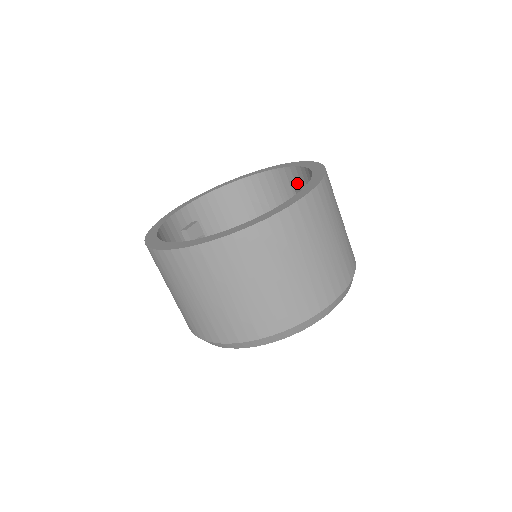
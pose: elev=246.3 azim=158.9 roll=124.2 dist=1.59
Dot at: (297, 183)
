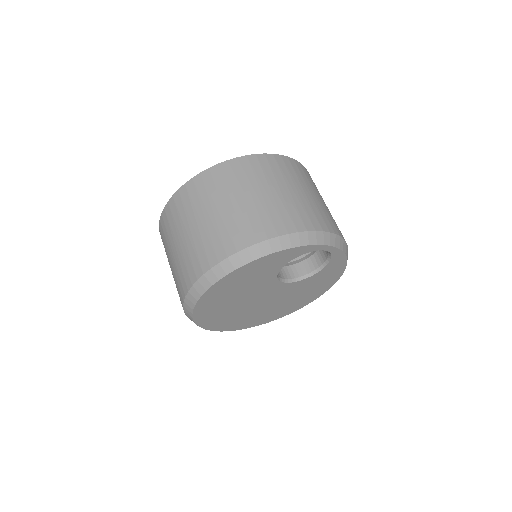
Dot at: occluded
